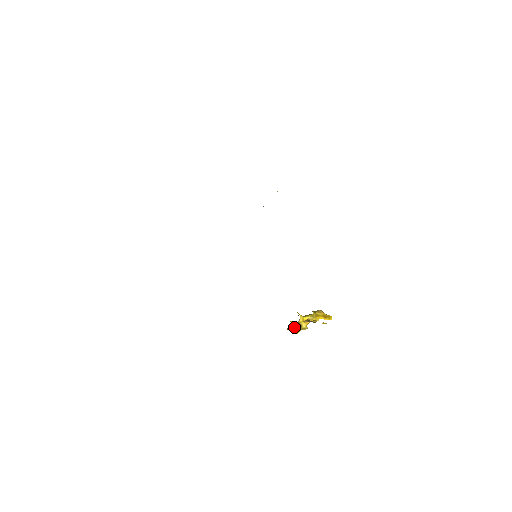
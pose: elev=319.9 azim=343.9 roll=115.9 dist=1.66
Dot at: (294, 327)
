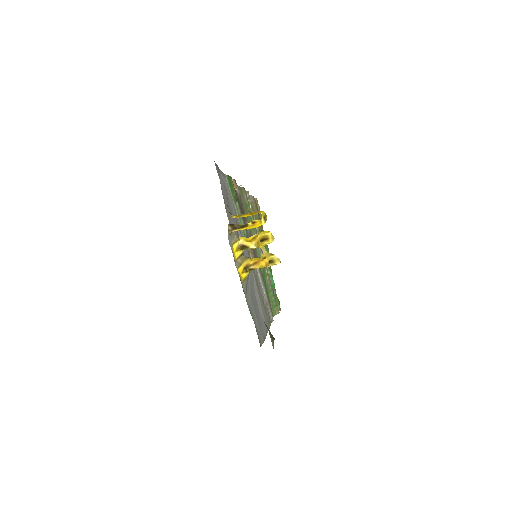
Dot at: (255, 261)
